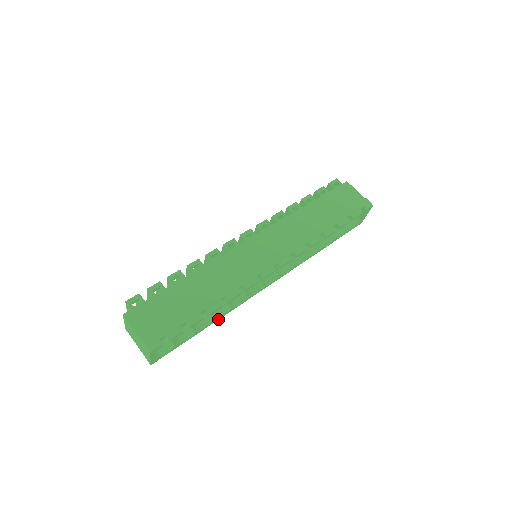
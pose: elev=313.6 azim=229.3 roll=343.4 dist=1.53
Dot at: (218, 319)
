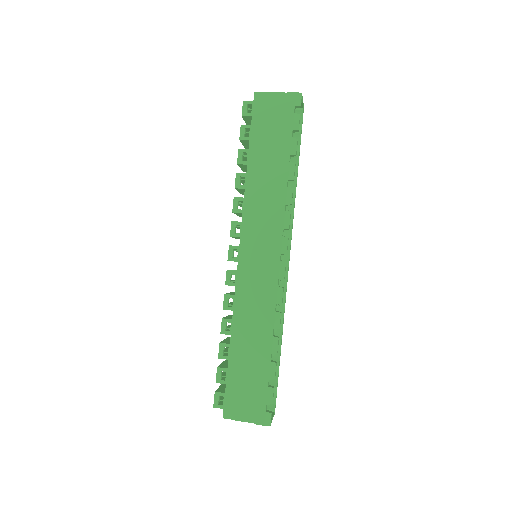
Dot at: (282, 332)
